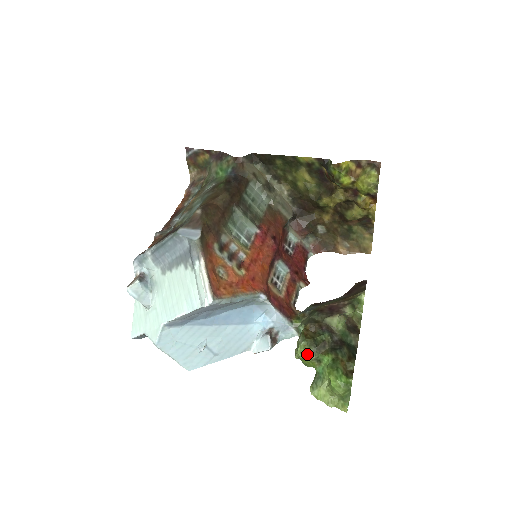
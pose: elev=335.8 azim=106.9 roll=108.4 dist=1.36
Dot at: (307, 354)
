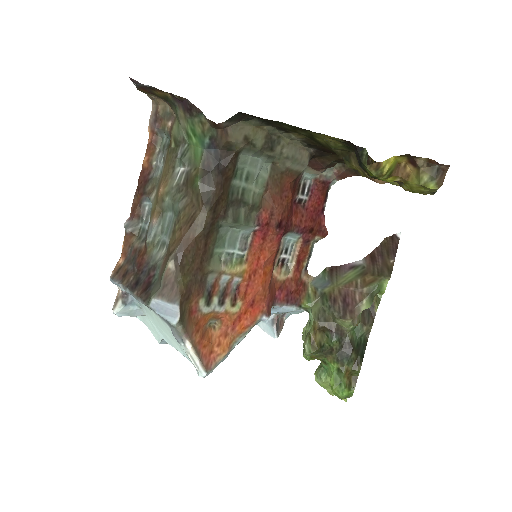
Dot at: (313, 358)
